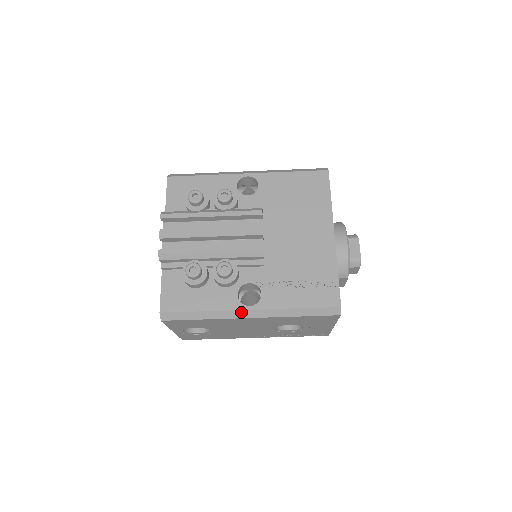
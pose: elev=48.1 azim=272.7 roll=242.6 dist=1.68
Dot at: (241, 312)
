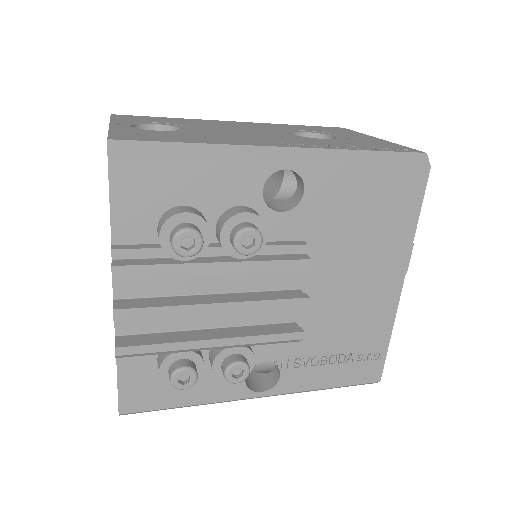
Dot at: (247, 398)
